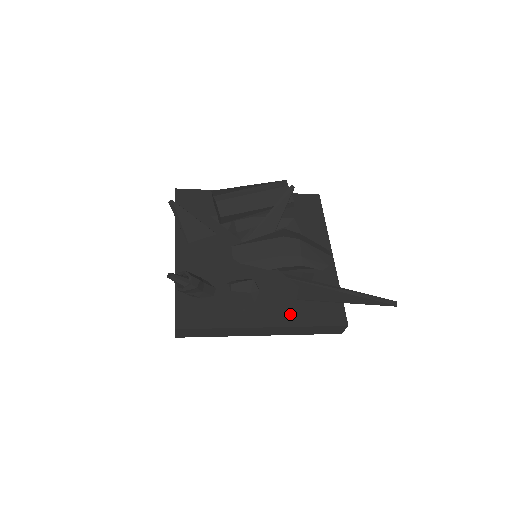
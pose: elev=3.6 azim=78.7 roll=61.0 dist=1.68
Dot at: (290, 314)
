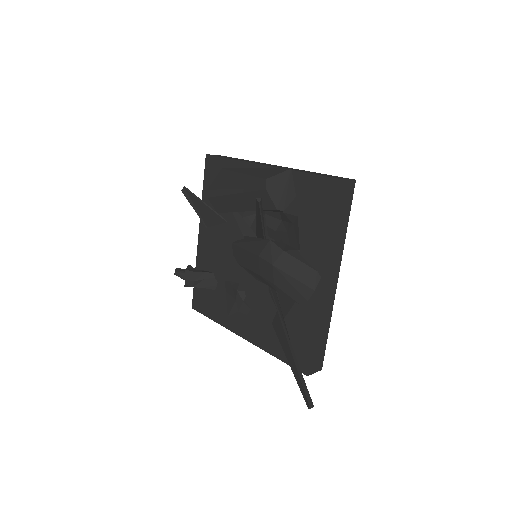
Dot at: (262, 336)
